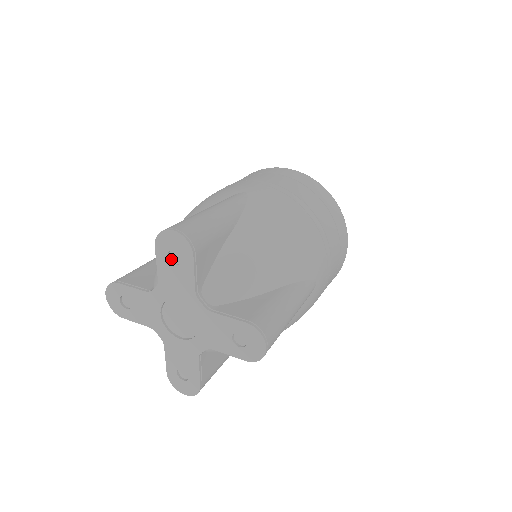
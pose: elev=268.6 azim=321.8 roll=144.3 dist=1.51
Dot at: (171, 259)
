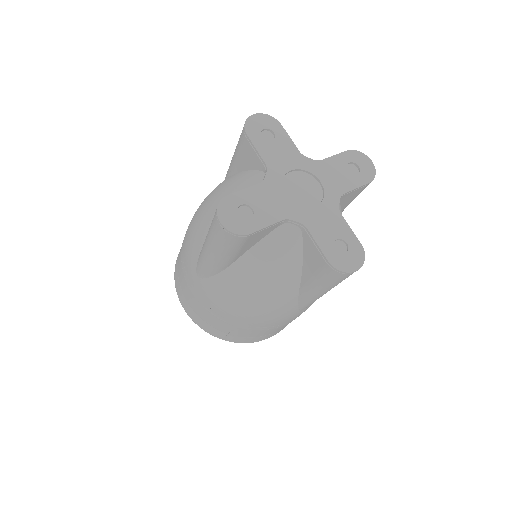
Dot at: (347, 166)
